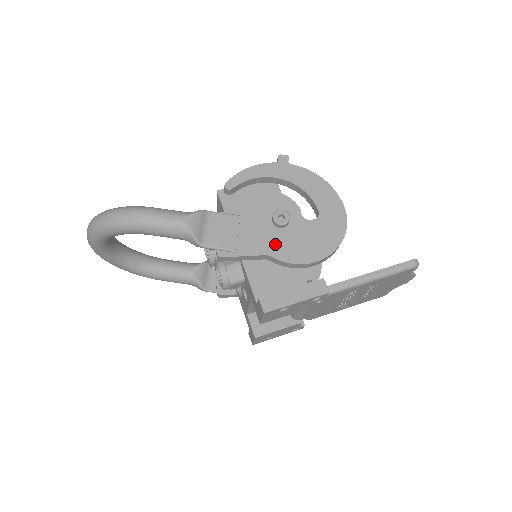
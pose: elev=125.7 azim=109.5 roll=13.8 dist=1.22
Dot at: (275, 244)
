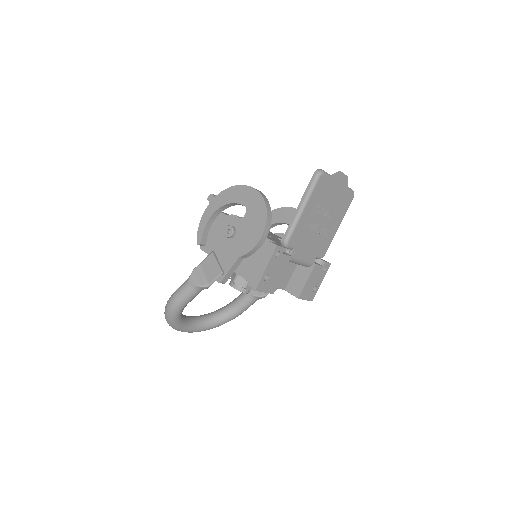
Dot at: (238, 248)
